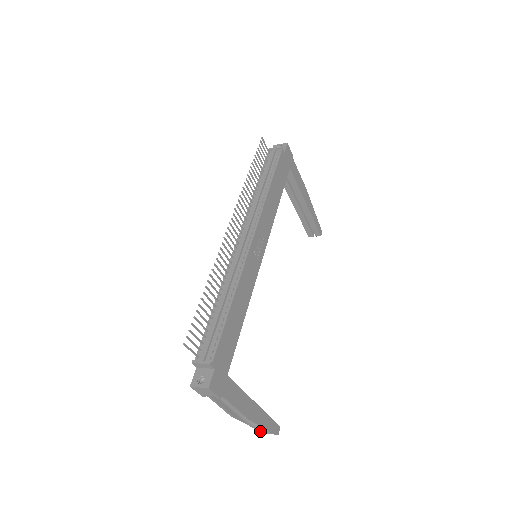
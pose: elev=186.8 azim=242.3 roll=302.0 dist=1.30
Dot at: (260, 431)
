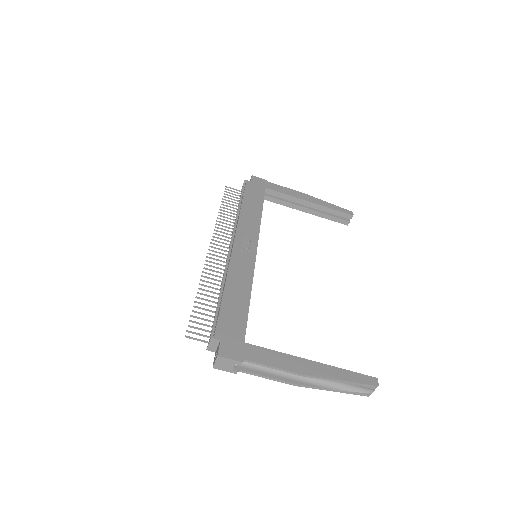
Dot at: (361, 395)
